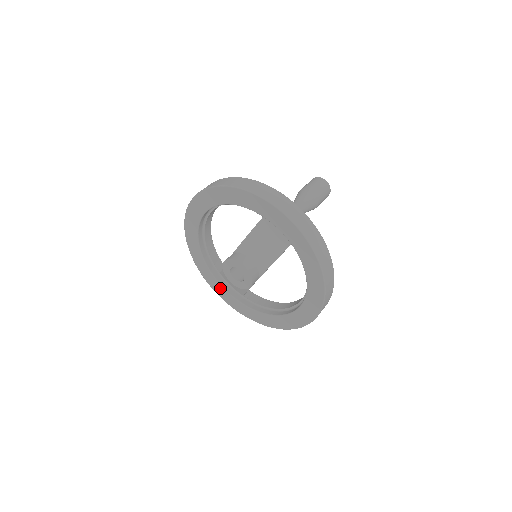
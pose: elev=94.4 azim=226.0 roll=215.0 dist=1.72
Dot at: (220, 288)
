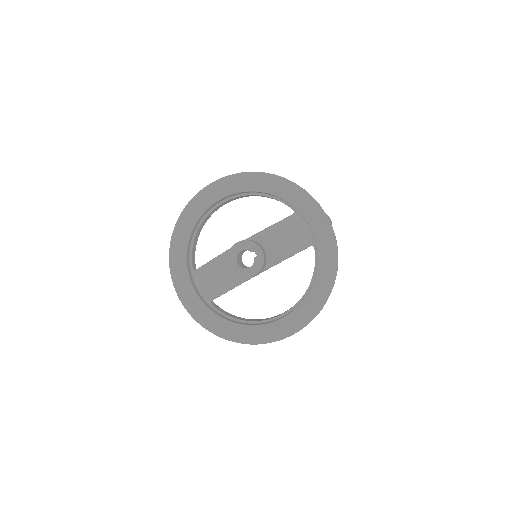
Dot at: (187, 286)
